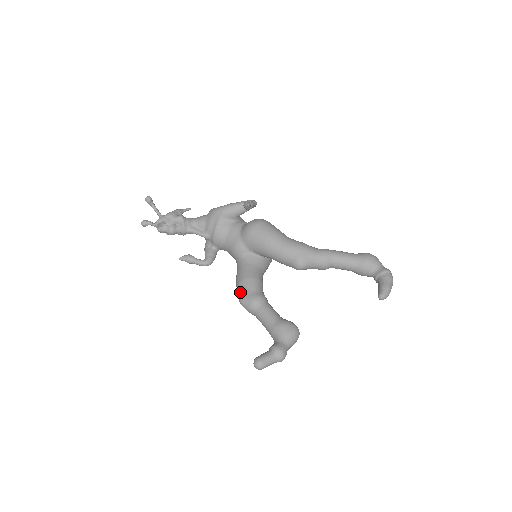
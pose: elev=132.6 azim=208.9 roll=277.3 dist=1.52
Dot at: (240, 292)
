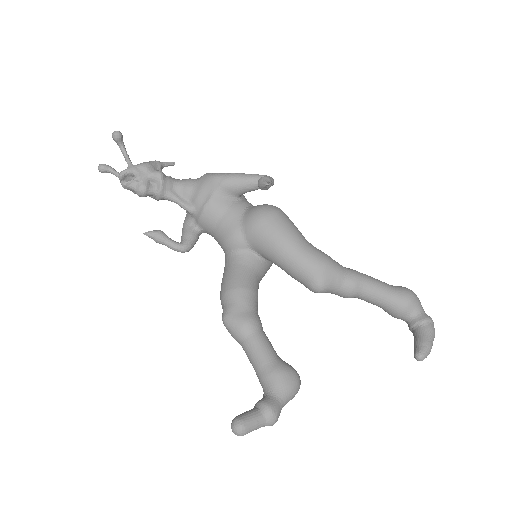
Dot at: (226, 305)
